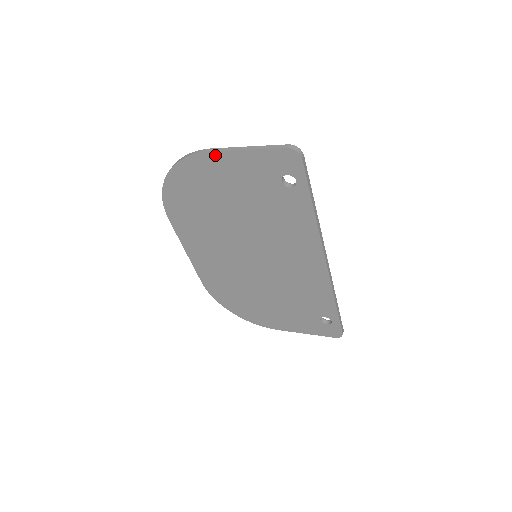
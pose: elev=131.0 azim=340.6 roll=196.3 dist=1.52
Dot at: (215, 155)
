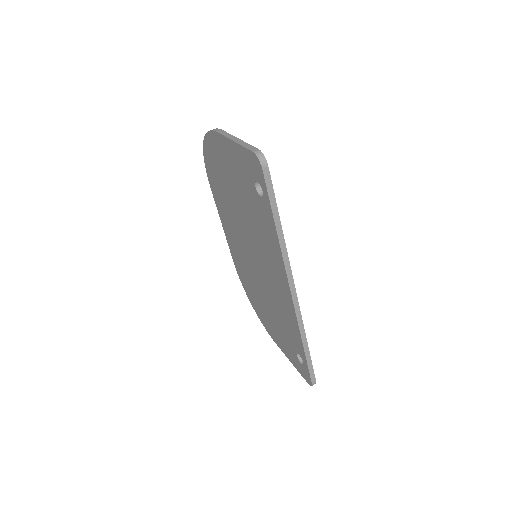
Dot at: (220, 137)
